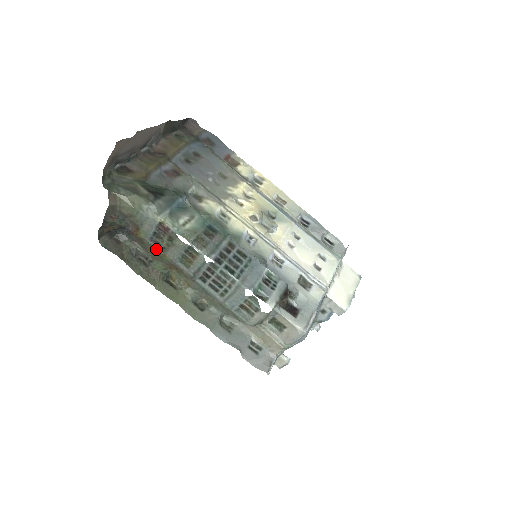
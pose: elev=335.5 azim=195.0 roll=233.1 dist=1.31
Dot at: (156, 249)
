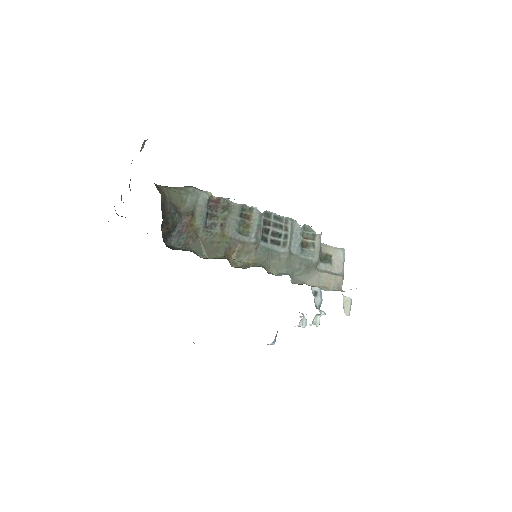
Dot at: (214, 233)
